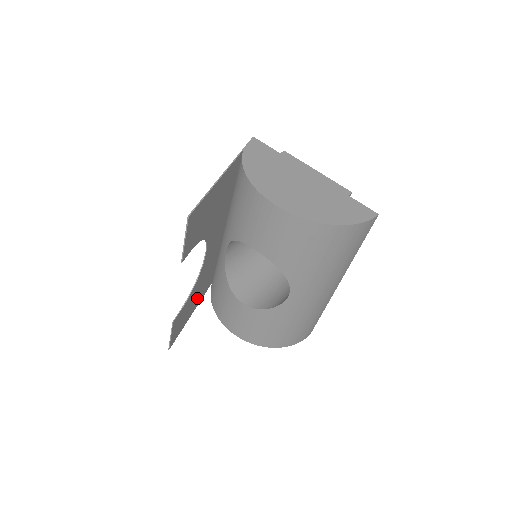
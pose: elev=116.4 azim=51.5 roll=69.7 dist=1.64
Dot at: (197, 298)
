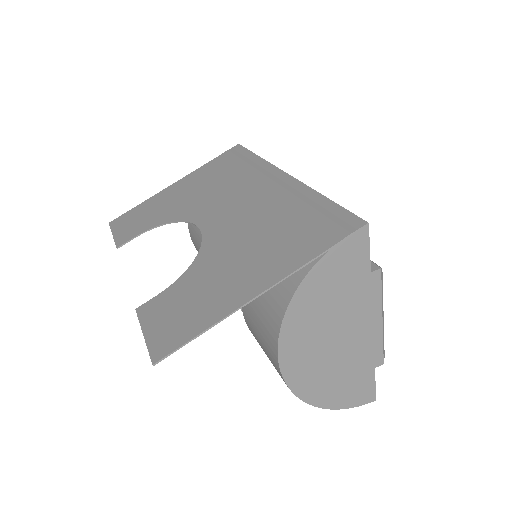
Dot at: (176, 193)
